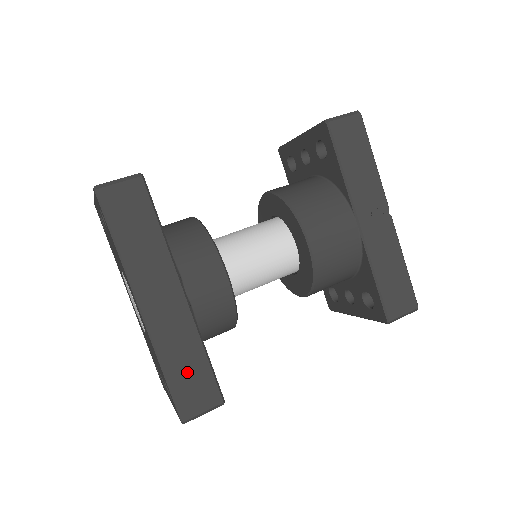
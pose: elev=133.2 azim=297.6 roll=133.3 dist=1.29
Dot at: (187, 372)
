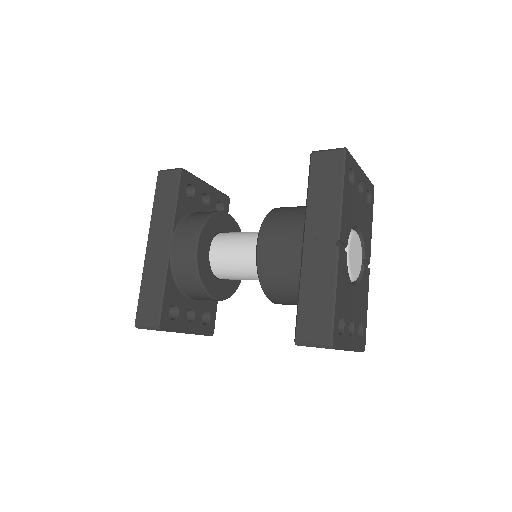
Dot at: (149, 296)
